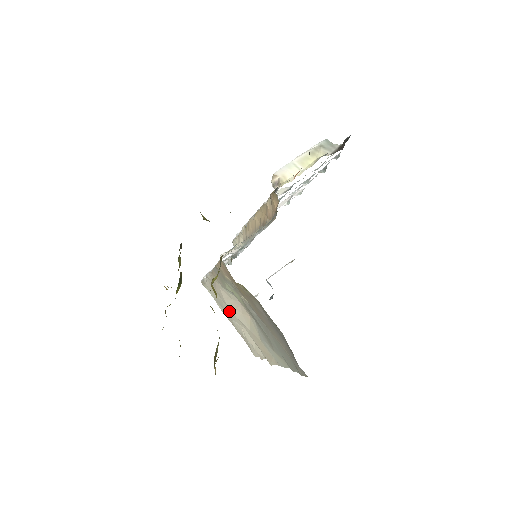
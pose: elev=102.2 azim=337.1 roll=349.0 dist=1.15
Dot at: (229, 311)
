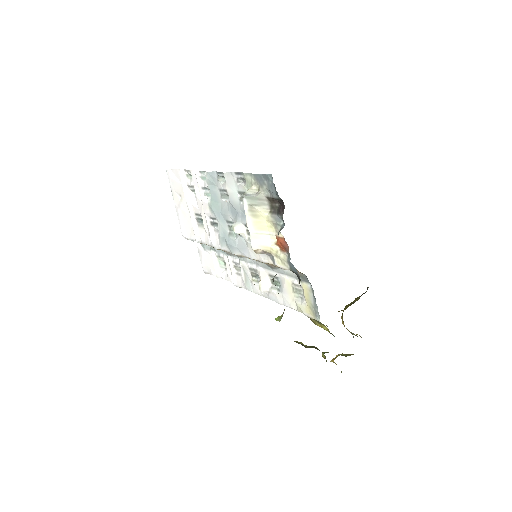
Dot at: occluded
